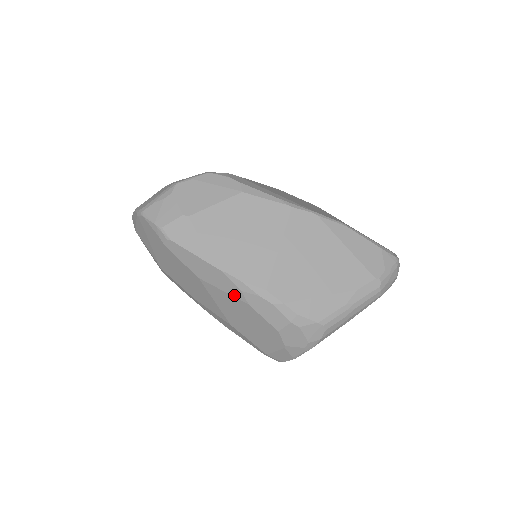
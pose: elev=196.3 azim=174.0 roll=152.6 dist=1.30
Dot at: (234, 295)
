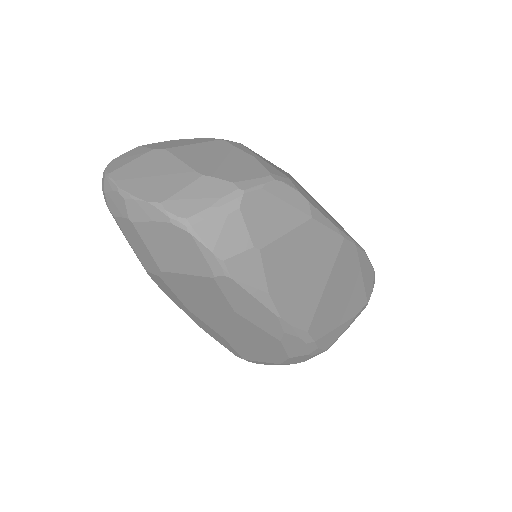
Dot at: (270, 332)
